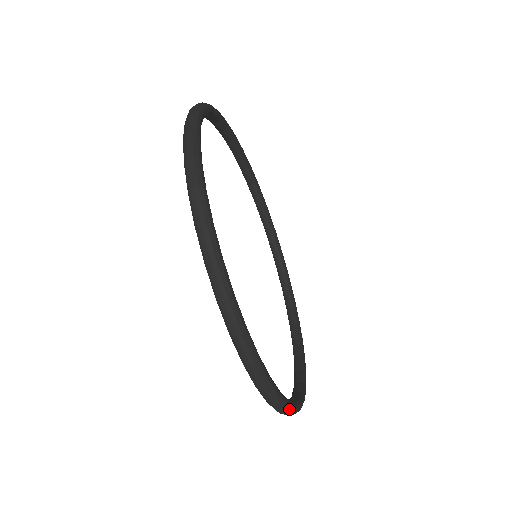
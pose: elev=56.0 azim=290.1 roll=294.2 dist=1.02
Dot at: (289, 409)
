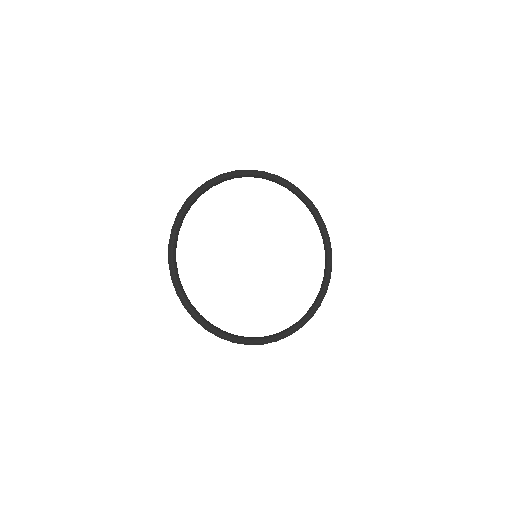
Dot at: occluded
